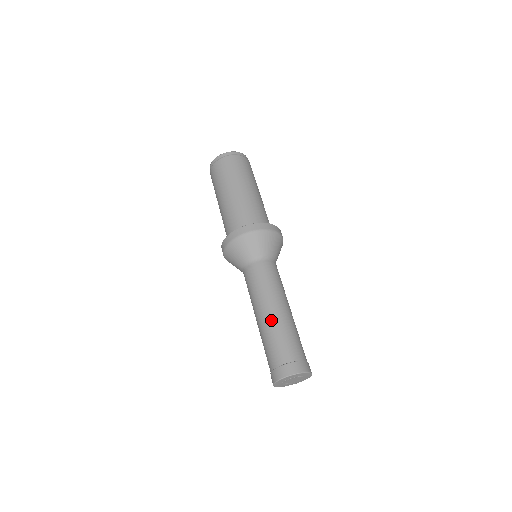
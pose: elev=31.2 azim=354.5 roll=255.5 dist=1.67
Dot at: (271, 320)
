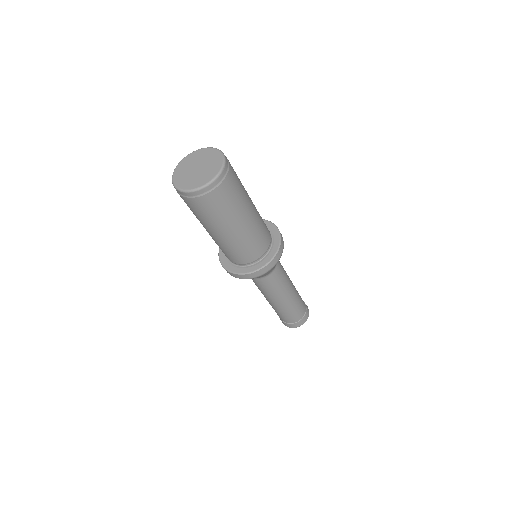
Dot at: (289, 304)
